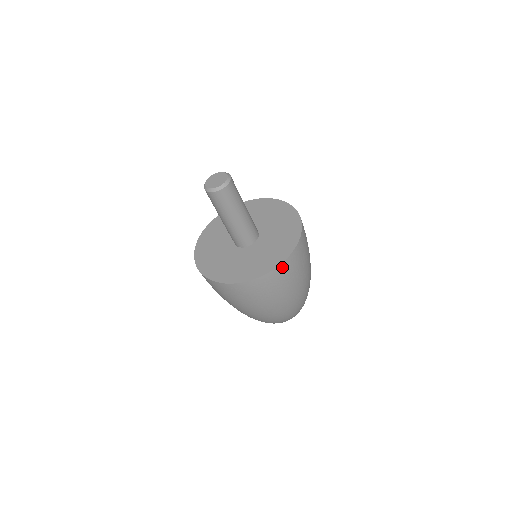
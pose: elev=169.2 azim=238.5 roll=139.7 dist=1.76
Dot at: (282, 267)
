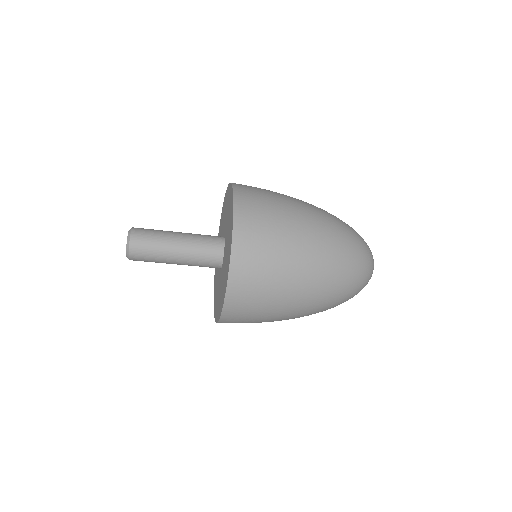
Dot at: (234, 281)
